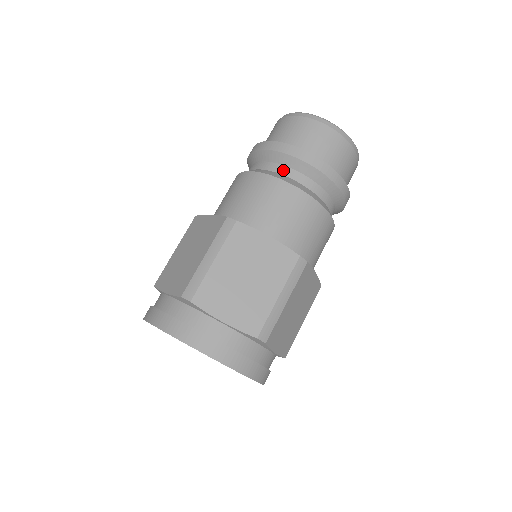
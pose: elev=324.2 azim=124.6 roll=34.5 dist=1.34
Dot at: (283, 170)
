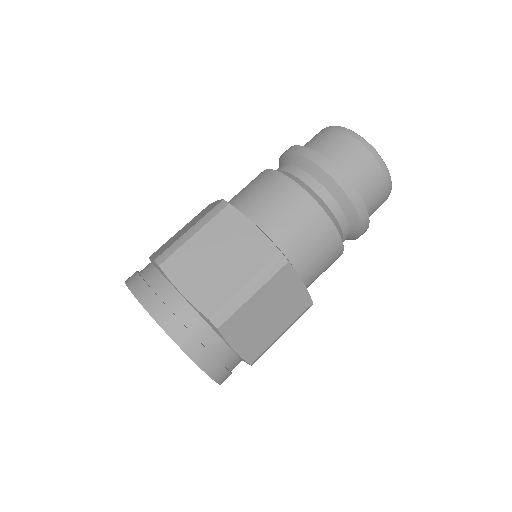
Dot at: (298, 172)
